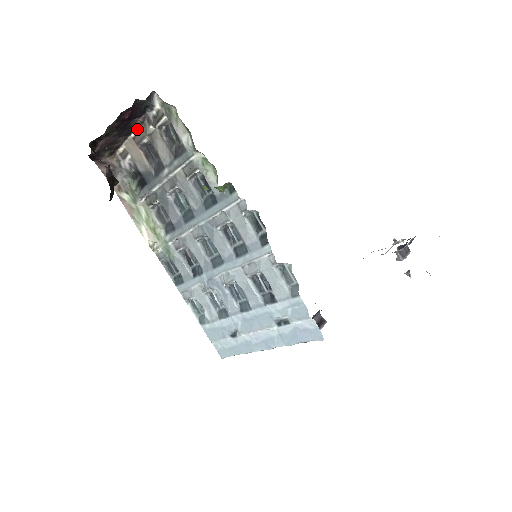
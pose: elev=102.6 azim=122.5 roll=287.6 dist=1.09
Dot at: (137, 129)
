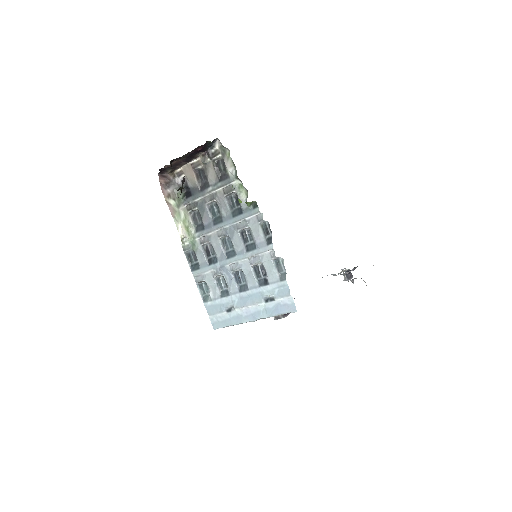
Dot at: (196, 159)
